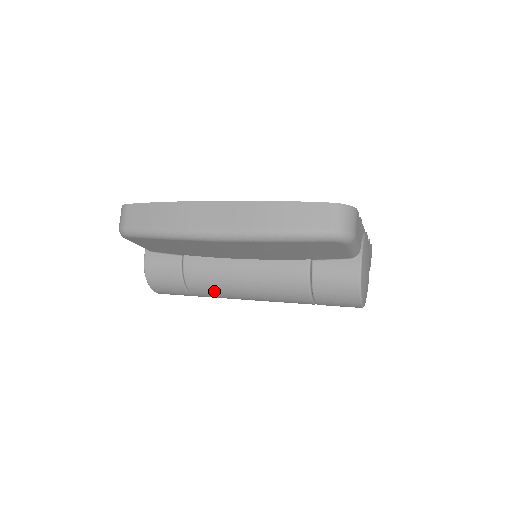
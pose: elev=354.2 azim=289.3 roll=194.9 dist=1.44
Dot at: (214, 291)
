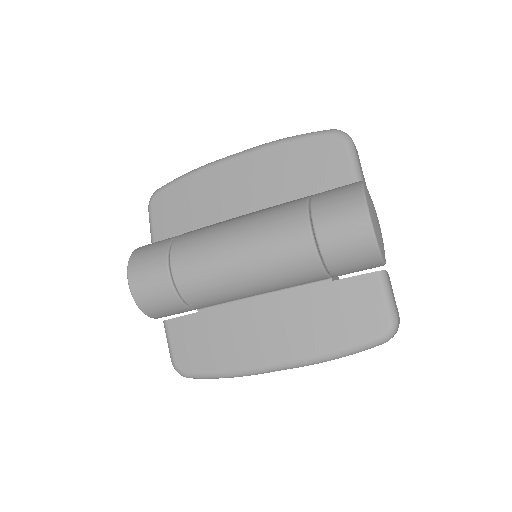
Dot at: (199, 240)
